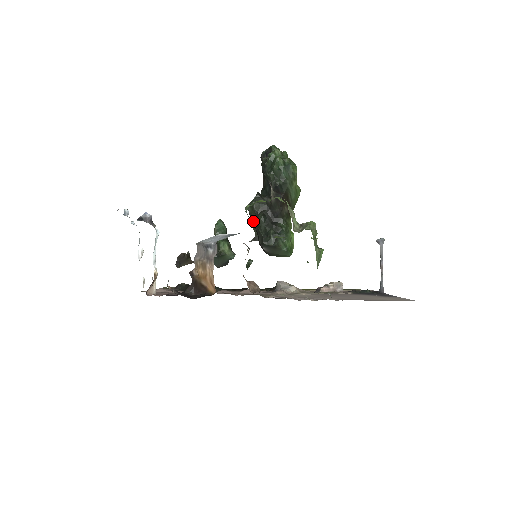
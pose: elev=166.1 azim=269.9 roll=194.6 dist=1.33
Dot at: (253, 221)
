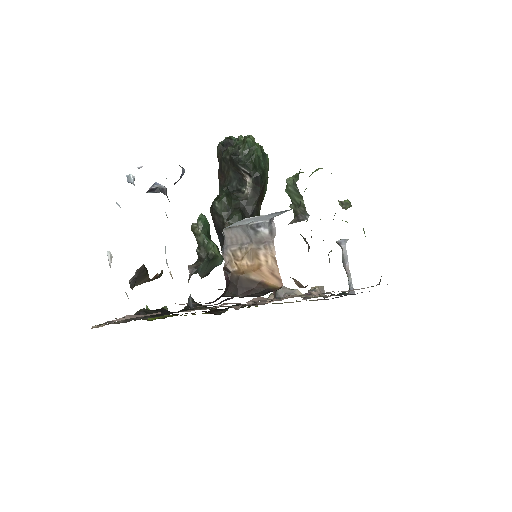
Dot at: (223, 221)
